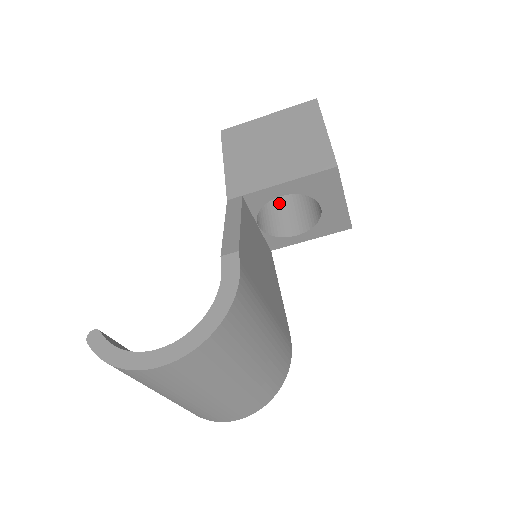
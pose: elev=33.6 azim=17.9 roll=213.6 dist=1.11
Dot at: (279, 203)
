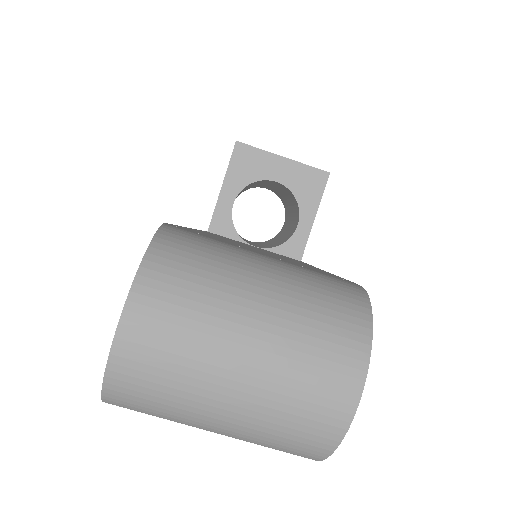
Dot at: (285, 234)
